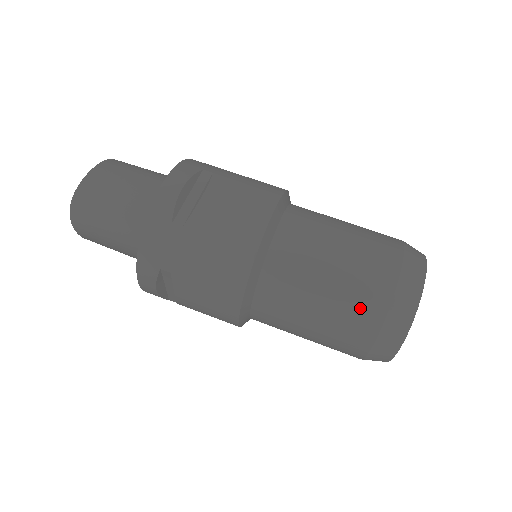
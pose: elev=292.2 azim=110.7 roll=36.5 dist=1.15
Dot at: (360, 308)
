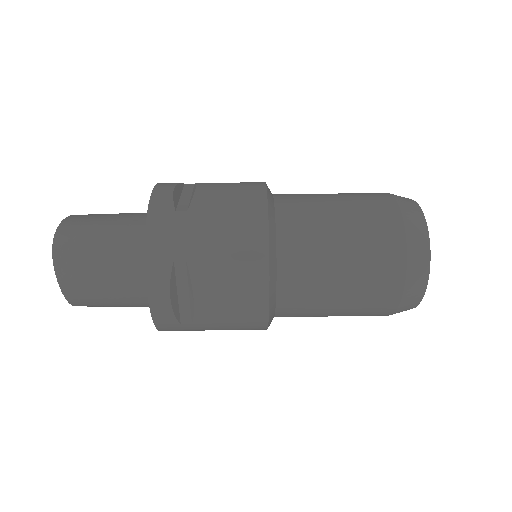
Dot at: (379, 232)
